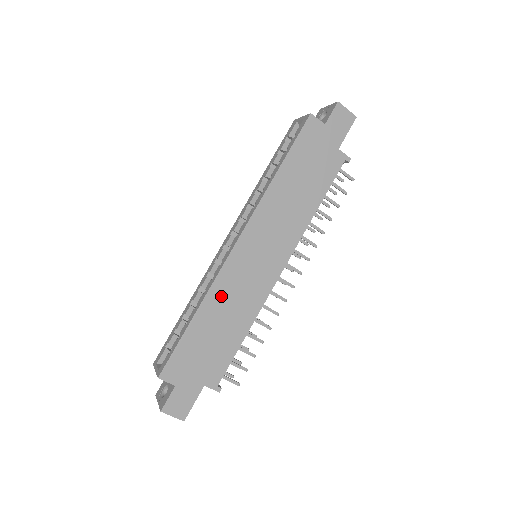
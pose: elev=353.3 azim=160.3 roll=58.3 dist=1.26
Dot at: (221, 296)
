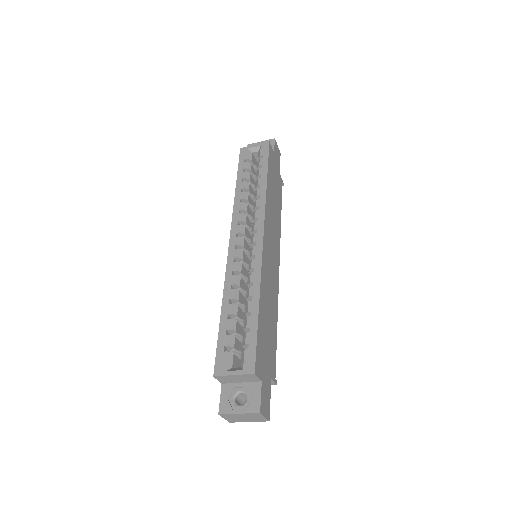
Dot at: (265, 286)
